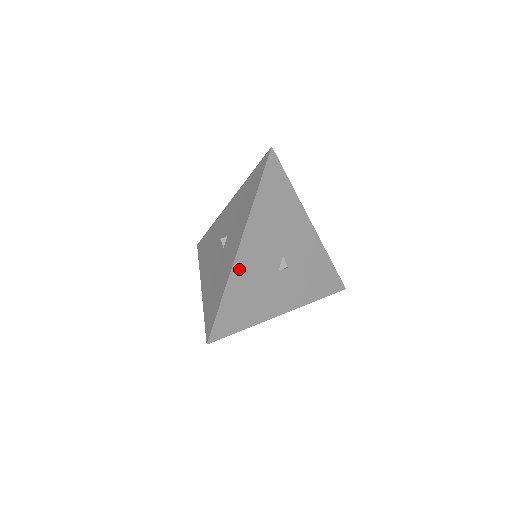
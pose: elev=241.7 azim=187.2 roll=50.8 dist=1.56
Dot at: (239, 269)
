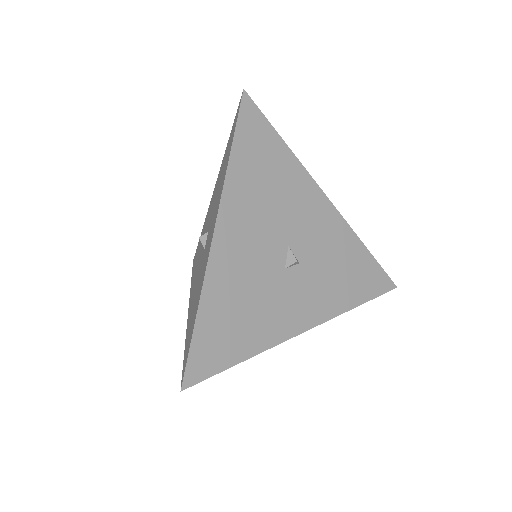
Dot at: (218, 271)
